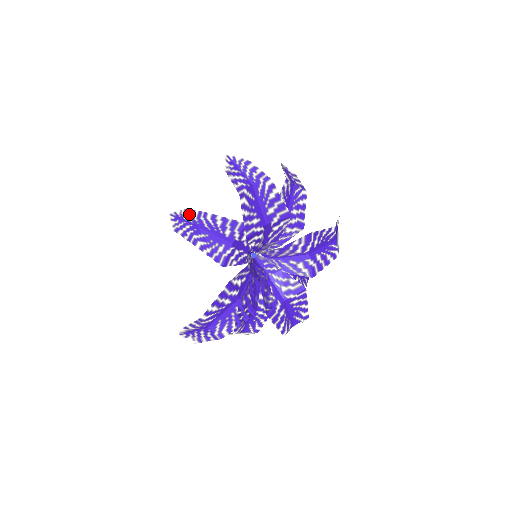
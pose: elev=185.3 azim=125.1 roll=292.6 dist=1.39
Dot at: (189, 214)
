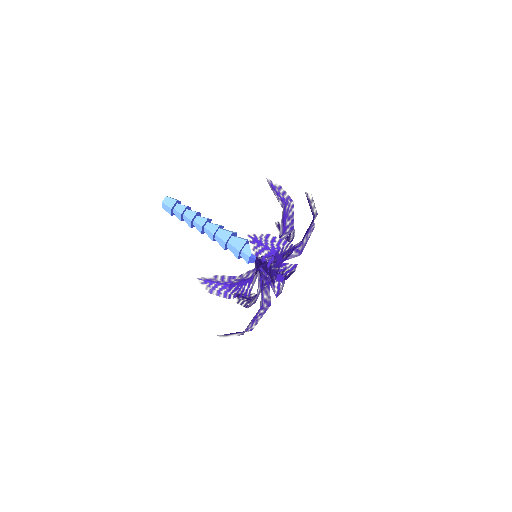
Dot at: (219, 279)
